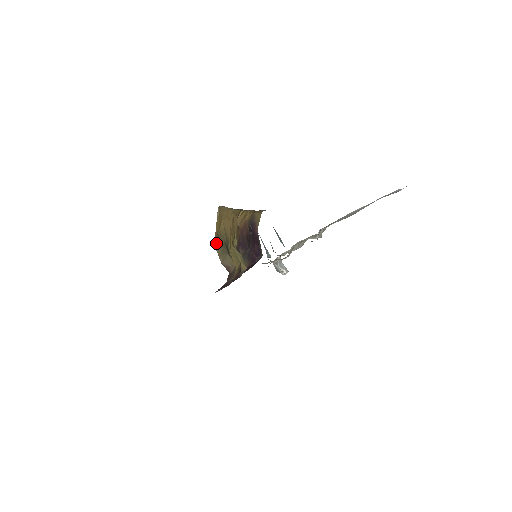
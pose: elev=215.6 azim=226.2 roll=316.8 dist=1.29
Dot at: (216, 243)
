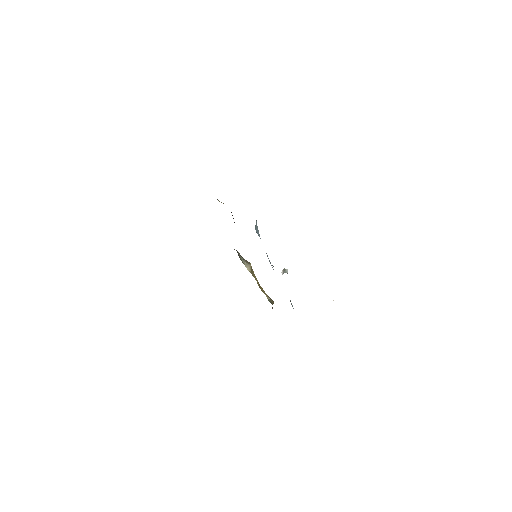
Dot at: occluded
